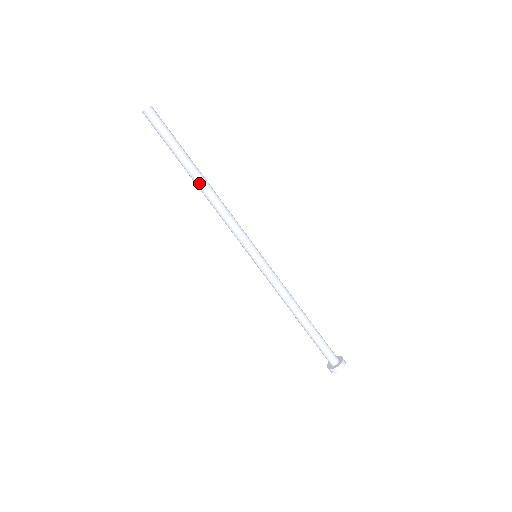
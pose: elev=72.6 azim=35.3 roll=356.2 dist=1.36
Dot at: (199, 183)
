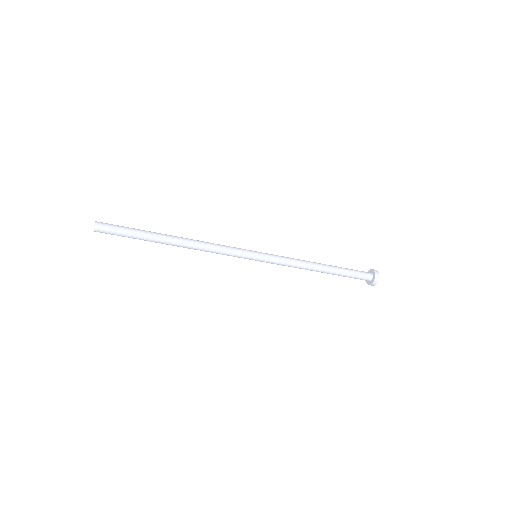
Dot at: (174, 245)
